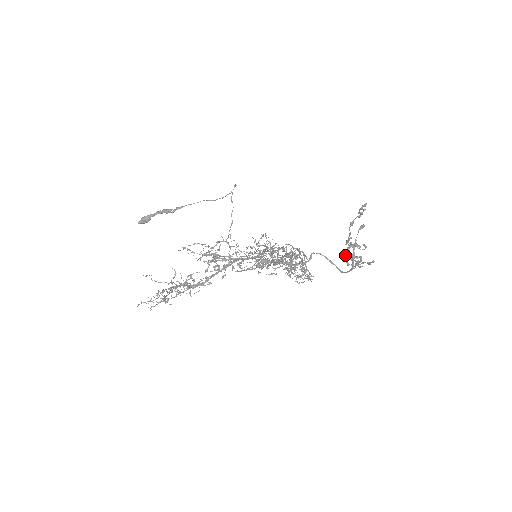
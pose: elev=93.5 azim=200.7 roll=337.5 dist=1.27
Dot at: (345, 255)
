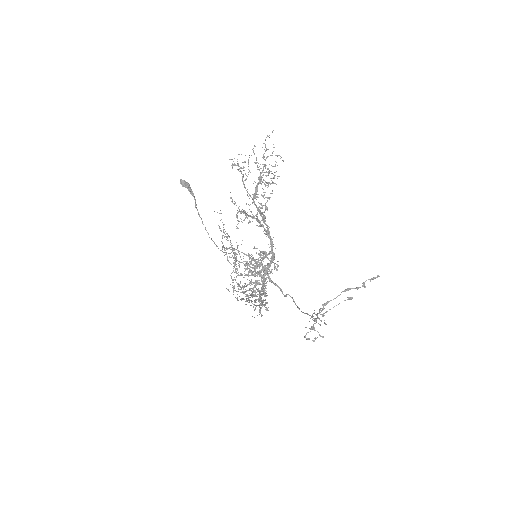
Dot at: occluded
